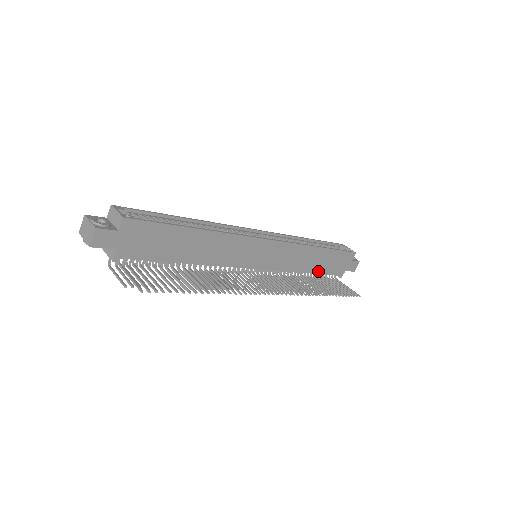
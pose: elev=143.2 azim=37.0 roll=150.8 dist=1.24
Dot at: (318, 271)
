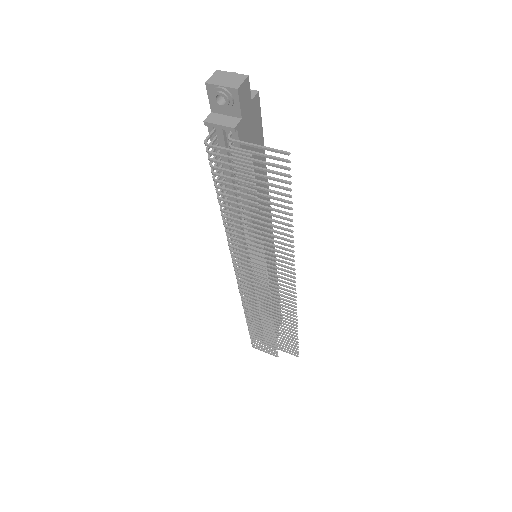
Dot at: occluded
